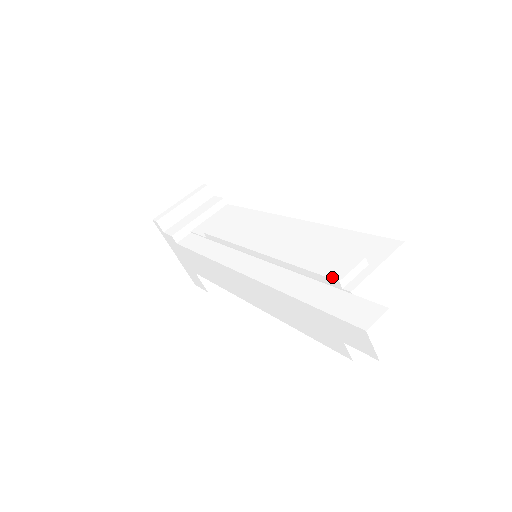
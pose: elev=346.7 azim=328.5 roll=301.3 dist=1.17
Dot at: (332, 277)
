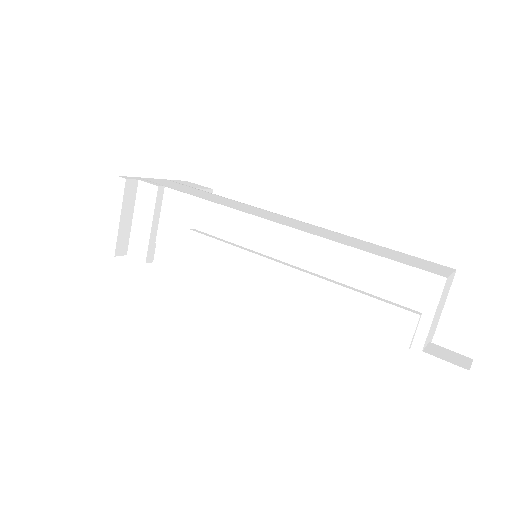
Dot at: (398, 344)
